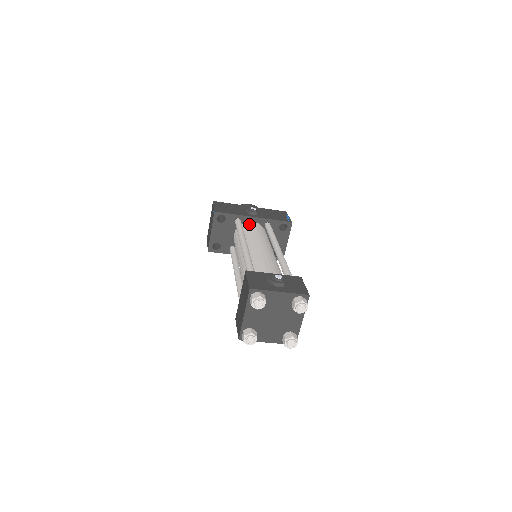
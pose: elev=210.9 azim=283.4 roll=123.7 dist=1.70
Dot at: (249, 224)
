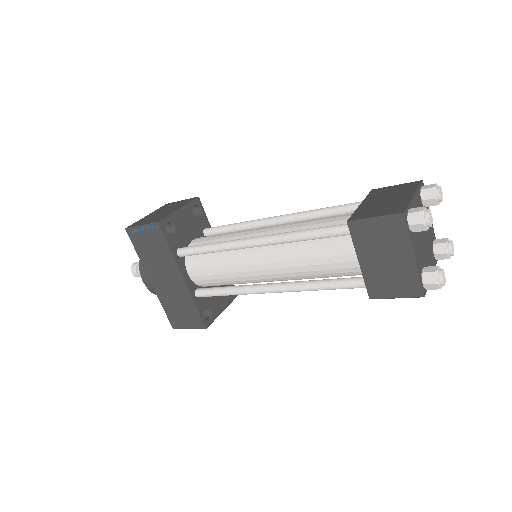
Dot at: occluded
